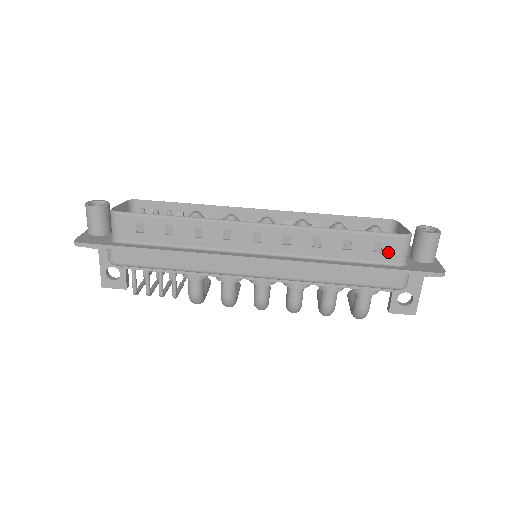
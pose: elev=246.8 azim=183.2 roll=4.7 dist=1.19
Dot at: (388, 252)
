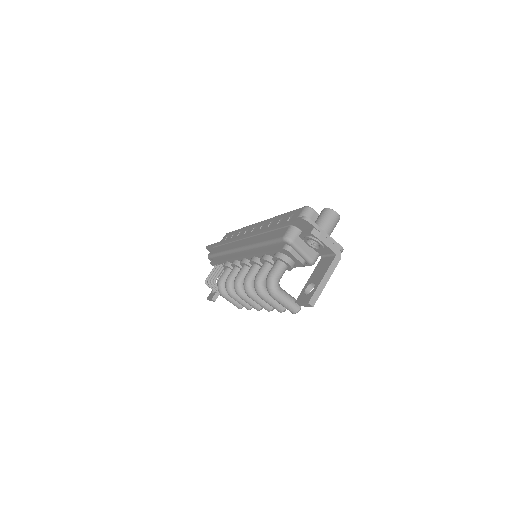
Dot at: occluded
